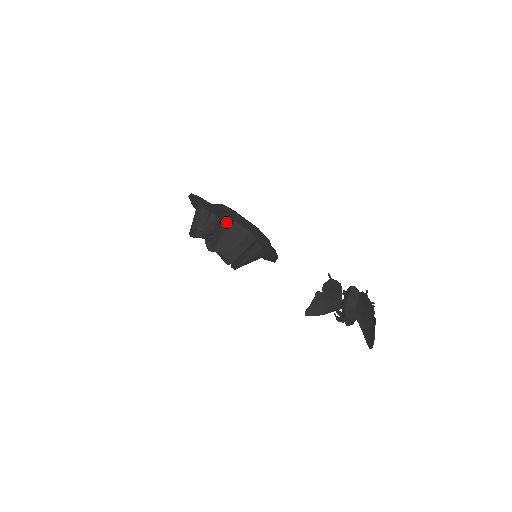
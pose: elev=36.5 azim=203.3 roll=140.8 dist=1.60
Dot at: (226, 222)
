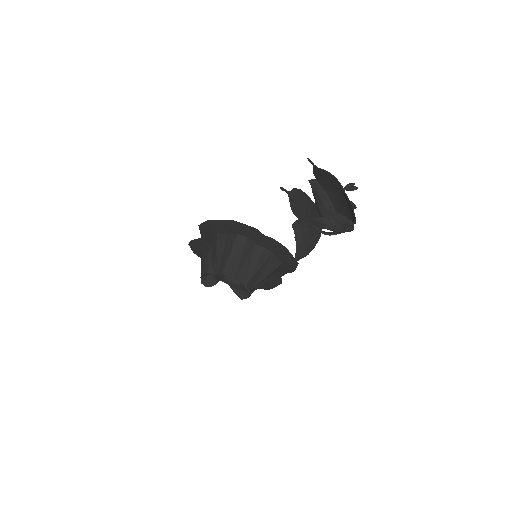
Dot at: (213, 241)
